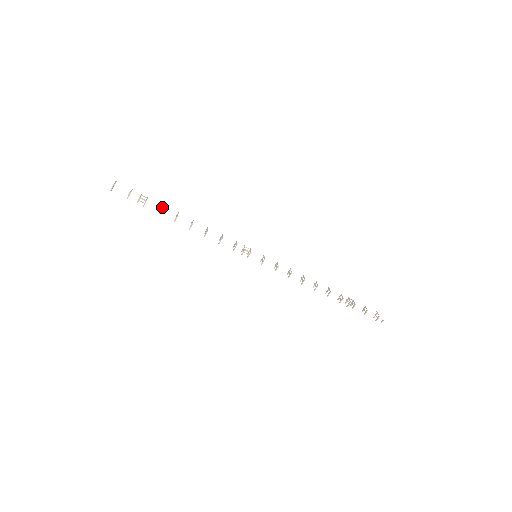
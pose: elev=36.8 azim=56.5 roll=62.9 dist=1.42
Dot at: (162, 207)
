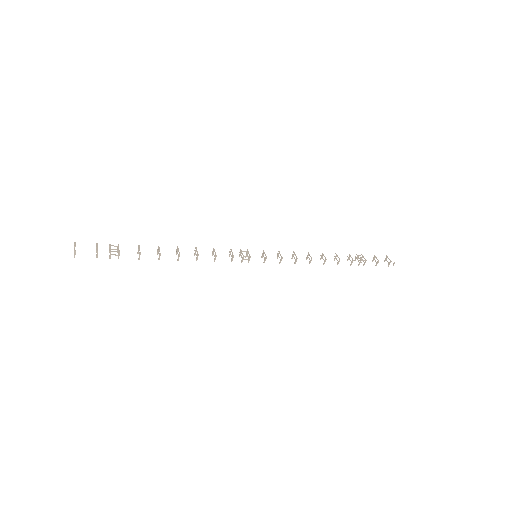
Dot at: occluded
